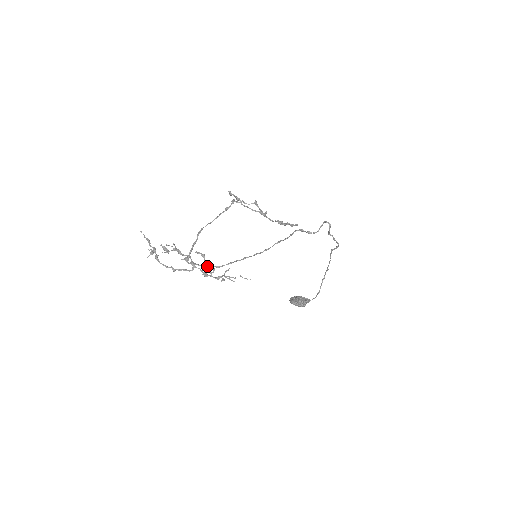
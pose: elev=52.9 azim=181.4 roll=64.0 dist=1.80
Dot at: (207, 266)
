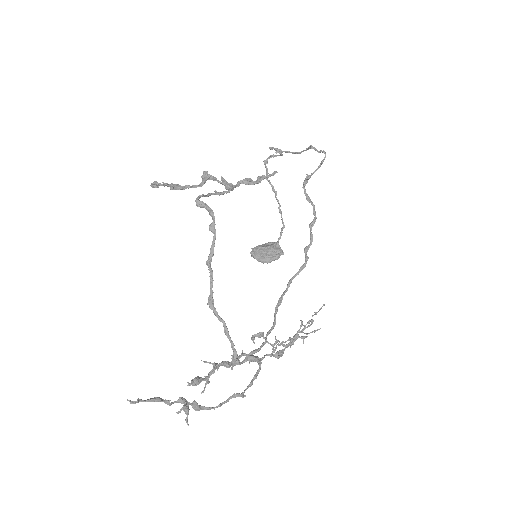
Dot at: (281, 344)
